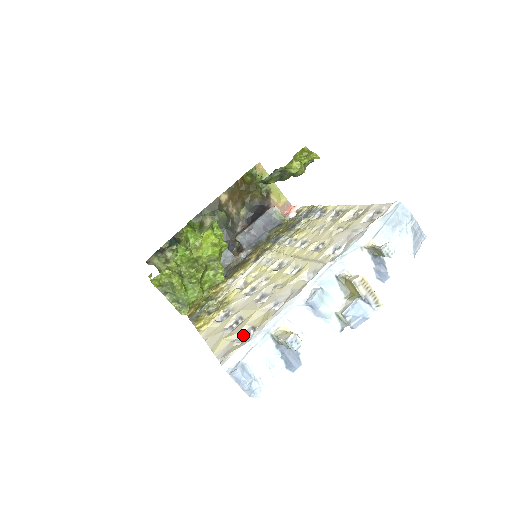
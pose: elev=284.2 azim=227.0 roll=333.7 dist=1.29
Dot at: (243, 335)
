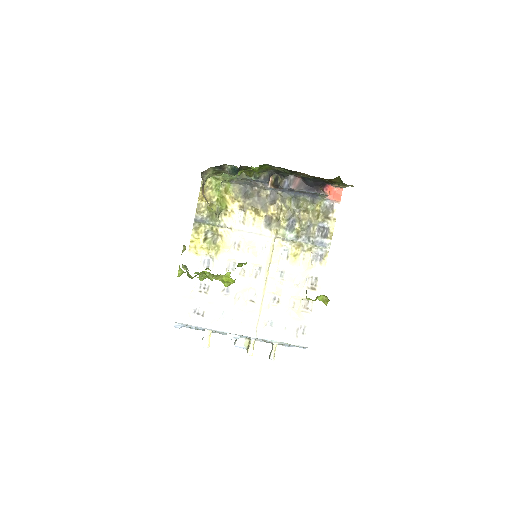
Dot at: (197, 308)
